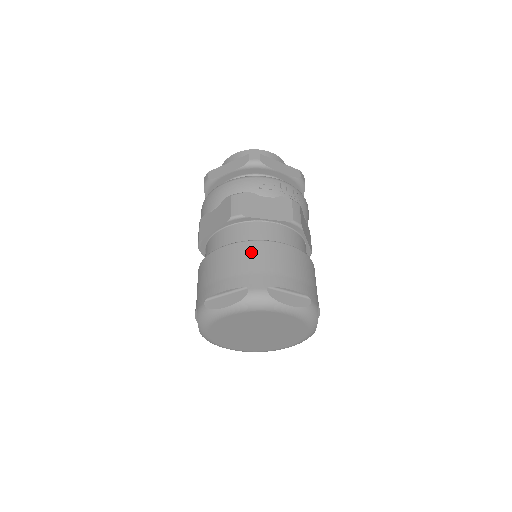
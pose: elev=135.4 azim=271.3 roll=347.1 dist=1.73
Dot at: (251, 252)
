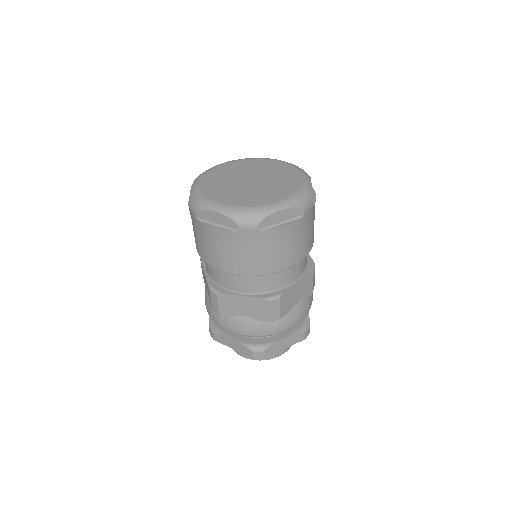
Dot at: occluded
